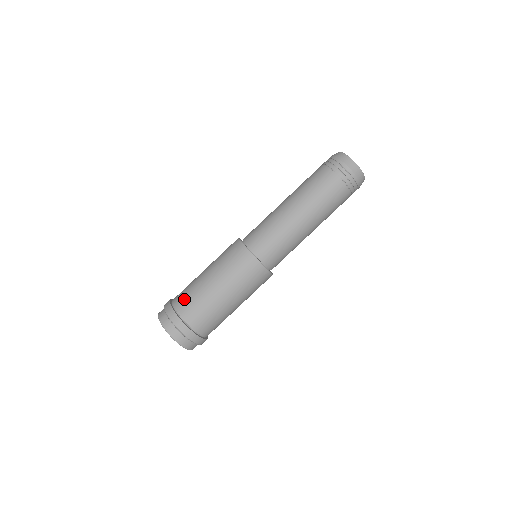
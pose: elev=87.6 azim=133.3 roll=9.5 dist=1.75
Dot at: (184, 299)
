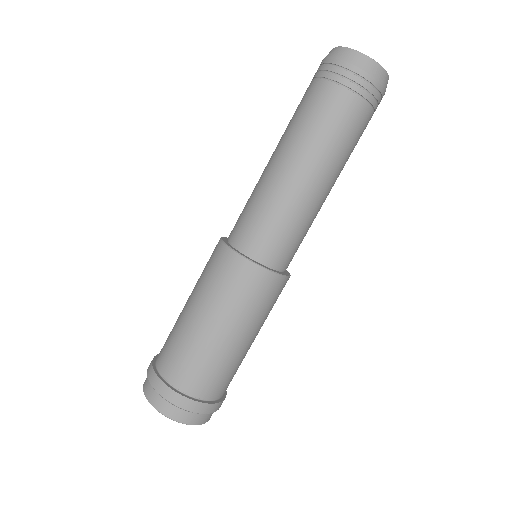
Dot at: (164, 345)
